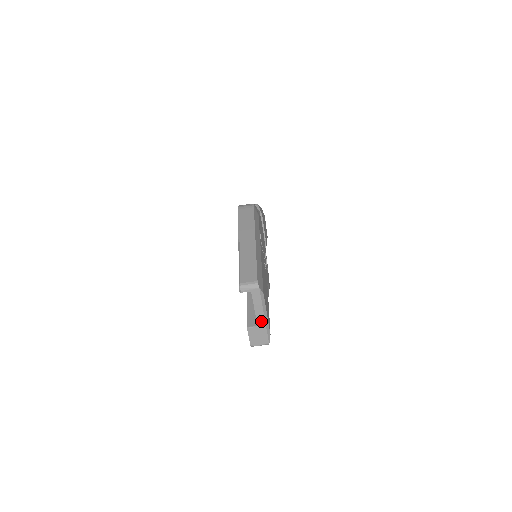
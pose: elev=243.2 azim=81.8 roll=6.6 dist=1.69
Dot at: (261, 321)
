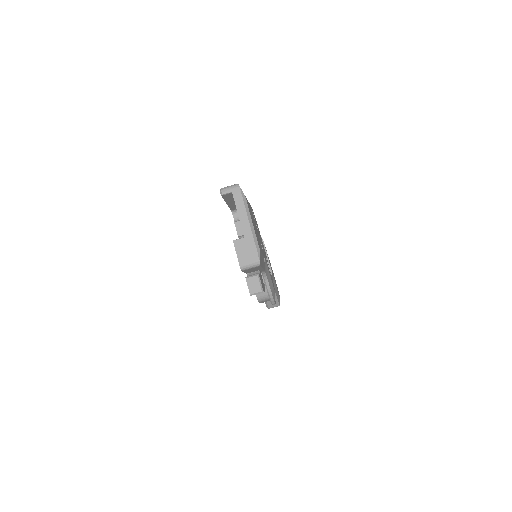
Dot at: (247, 229)
